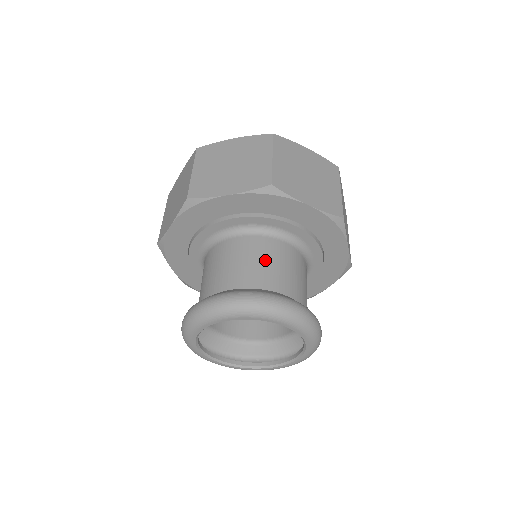
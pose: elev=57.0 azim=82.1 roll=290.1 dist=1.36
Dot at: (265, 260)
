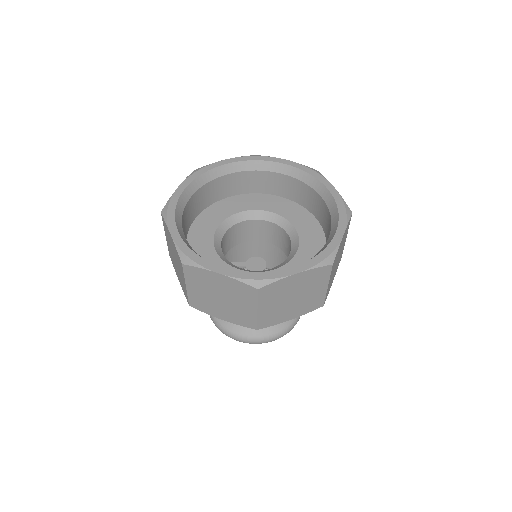
Dot at: occluded
